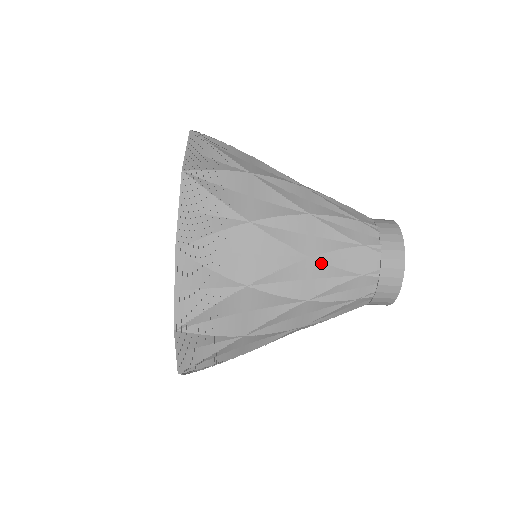
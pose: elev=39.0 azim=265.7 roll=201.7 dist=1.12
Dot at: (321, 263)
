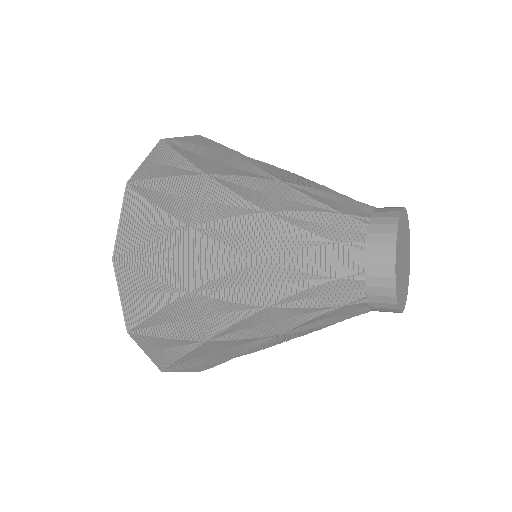
Dot at: (282, 308)
